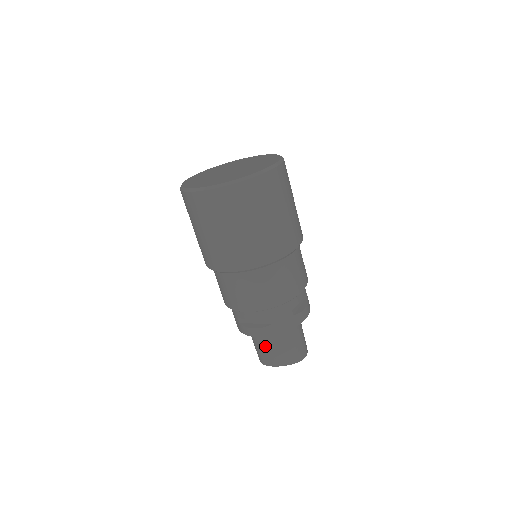
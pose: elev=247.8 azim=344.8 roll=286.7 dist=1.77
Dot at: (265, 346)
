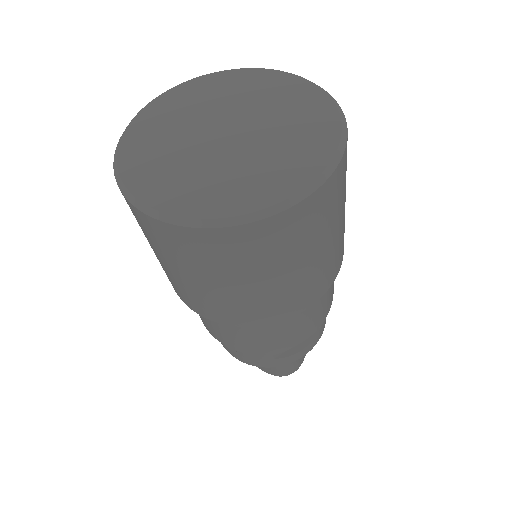
Dot at: occluded
